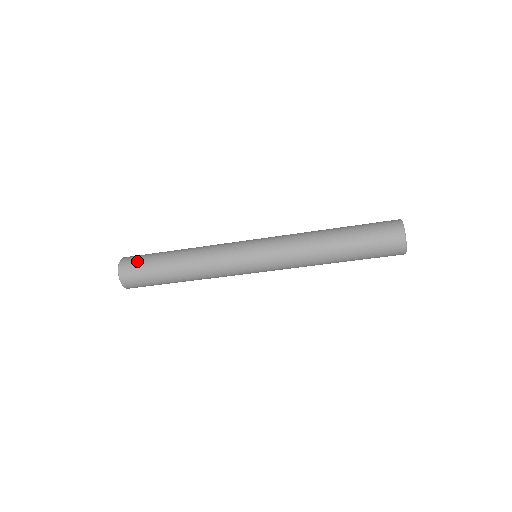
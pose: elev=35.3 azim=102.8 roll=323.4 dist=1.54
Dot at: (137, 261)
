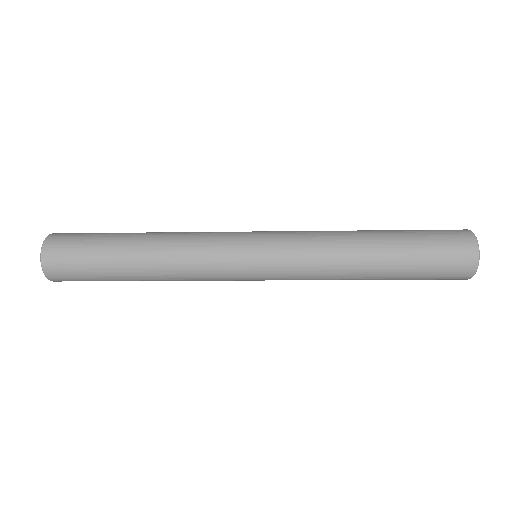
Dot at: (72, 265)
